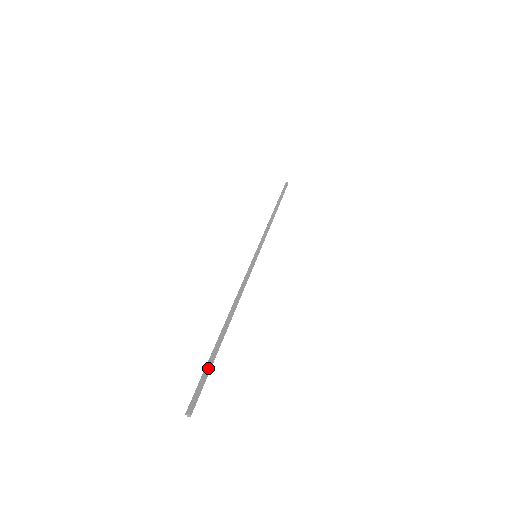
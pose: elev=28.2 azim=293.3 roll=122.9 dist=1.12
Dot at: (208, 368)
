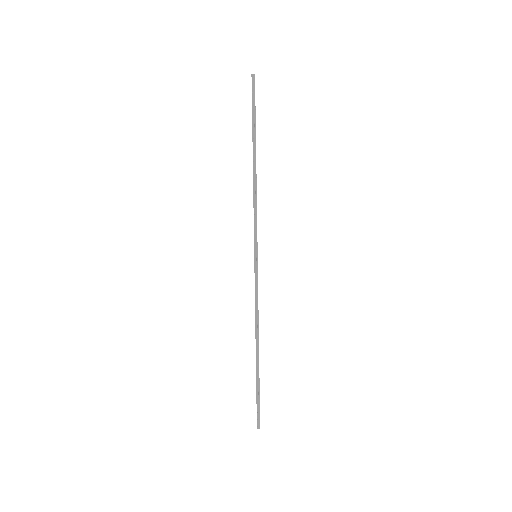
Dot at: (258, 395)
